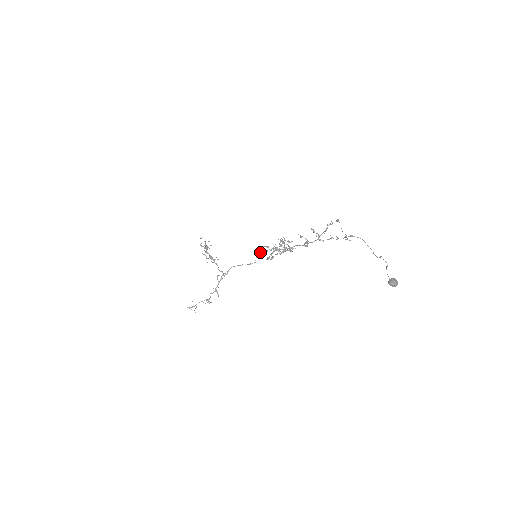
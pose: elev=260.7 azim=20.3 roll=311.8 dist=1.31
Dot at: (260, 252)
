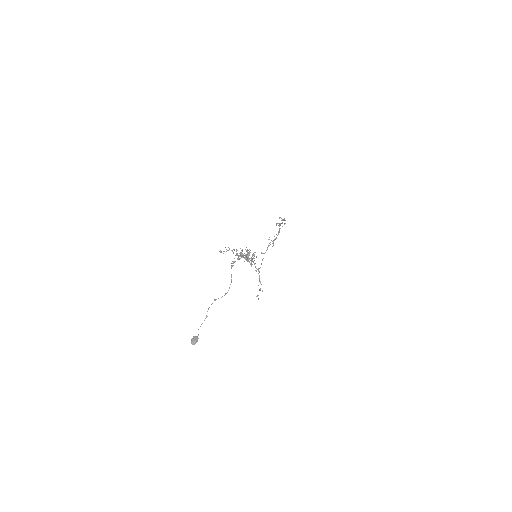
Dot at: occluded
